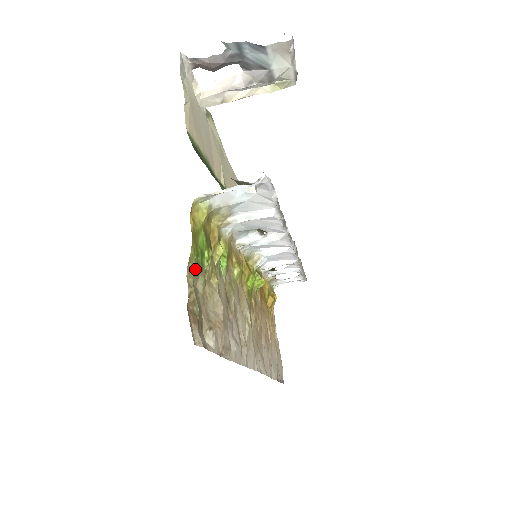
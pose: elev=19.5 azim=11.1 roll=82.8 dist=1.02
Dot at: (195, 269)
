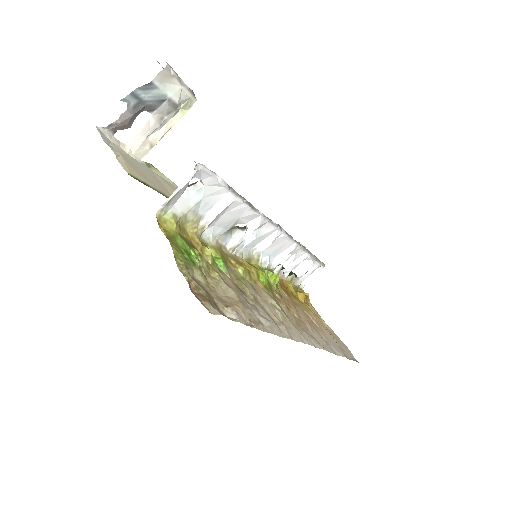
Dot at: (185, 263)
